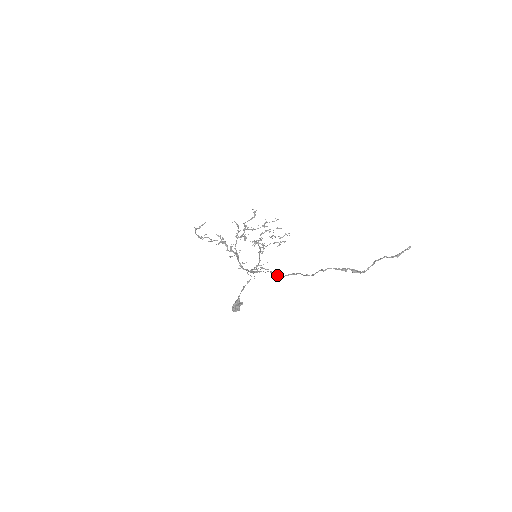
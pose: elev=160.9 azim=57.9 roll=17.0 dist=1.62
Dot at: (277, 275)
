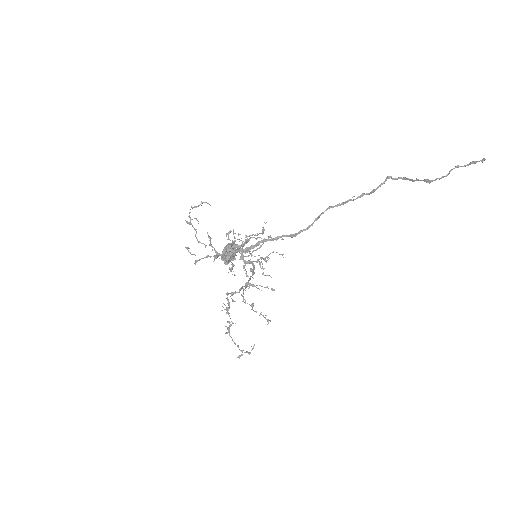
Dot at: (304, 229)
